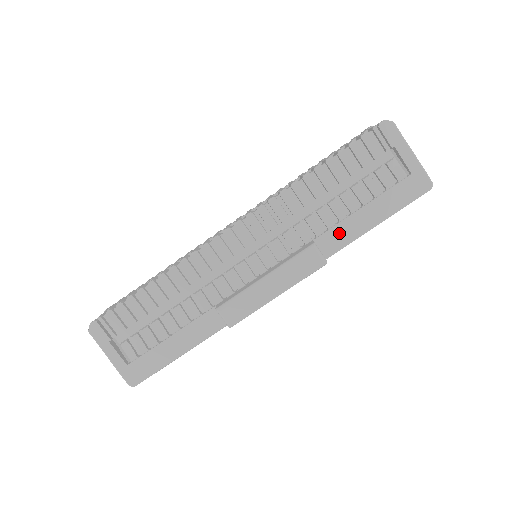
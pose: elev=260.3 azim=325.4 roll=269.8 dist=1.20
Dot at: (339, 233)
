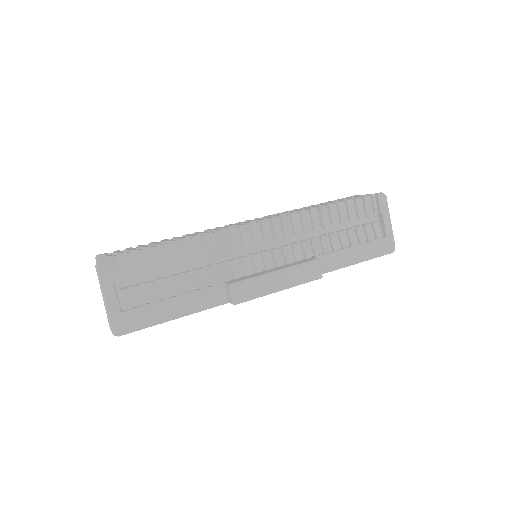
Dot at: (332, 259)
